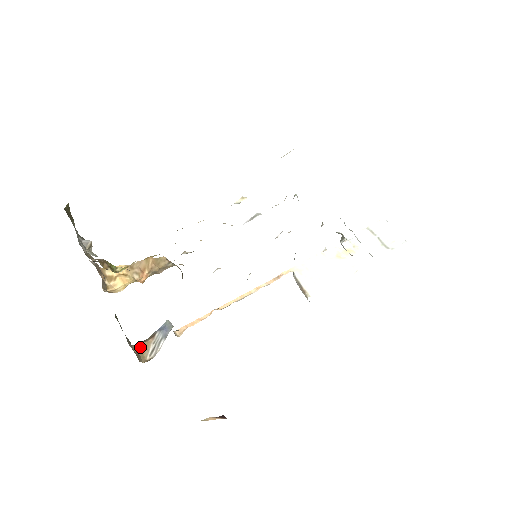
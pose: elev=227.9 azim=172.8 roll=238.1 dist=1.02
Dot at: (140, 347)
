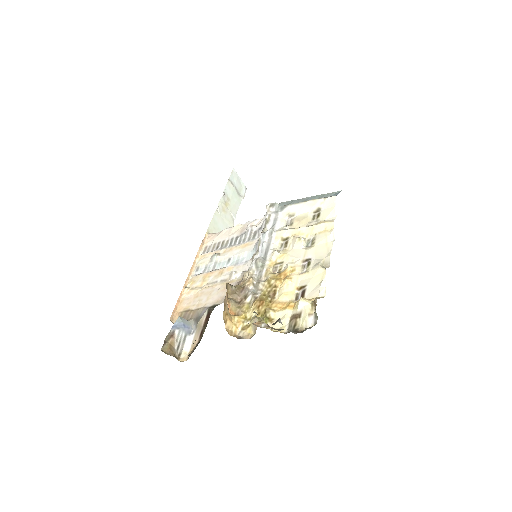
Dot at: (169, 349)
